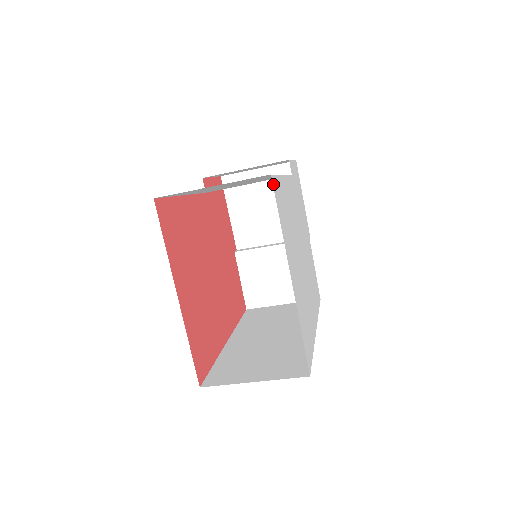
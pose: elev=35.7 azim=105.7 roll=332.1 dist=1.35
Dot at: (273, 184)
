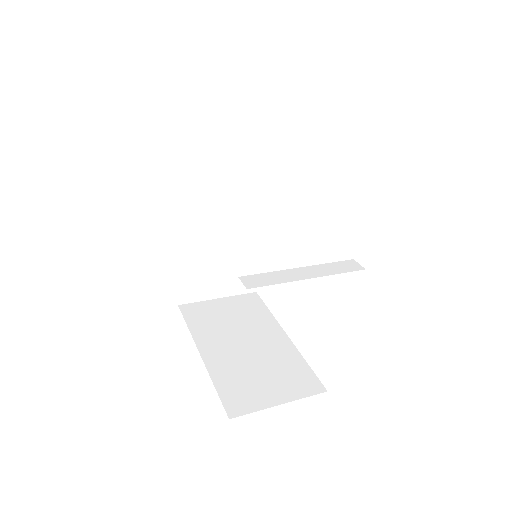
Dot at: occluded
